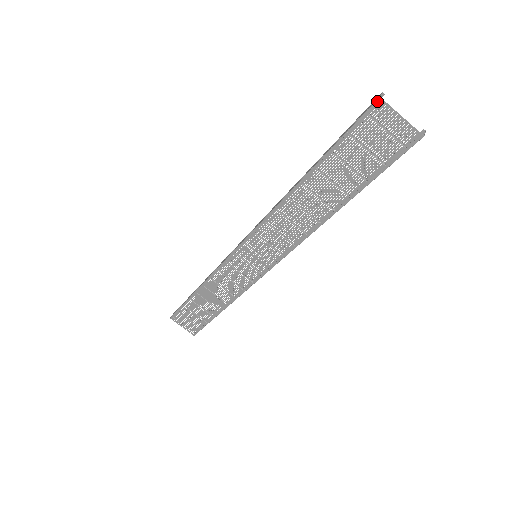
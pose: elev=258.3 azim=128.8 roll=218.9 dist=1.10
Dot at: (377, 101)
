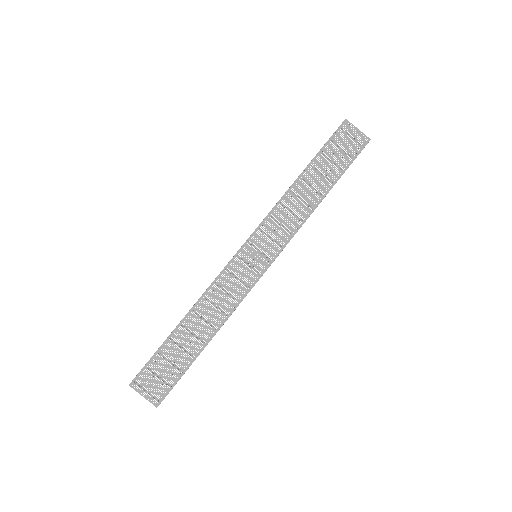
Dot at: (344, 121)
